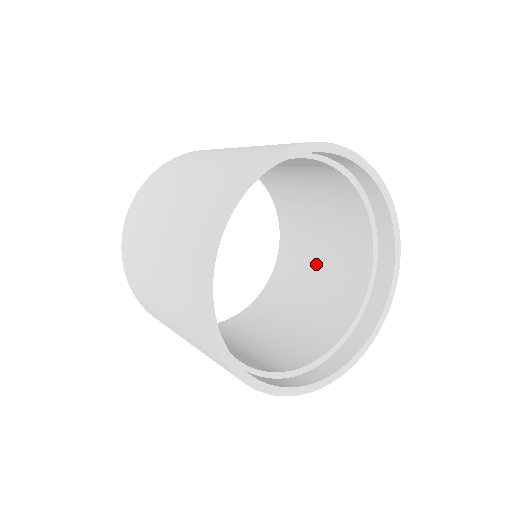
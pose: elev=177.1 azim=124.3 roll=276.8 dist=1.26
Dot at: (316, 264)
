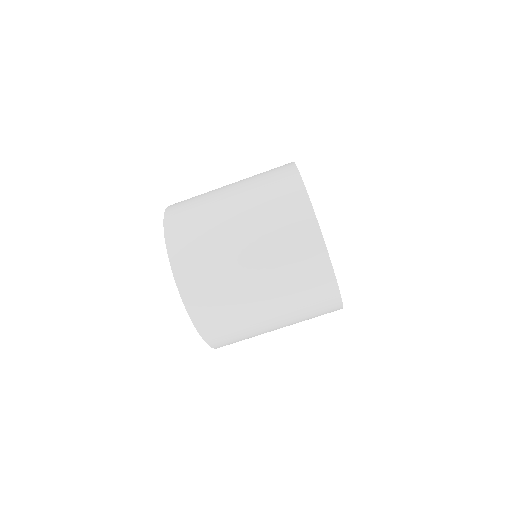
Dot at: occluded
